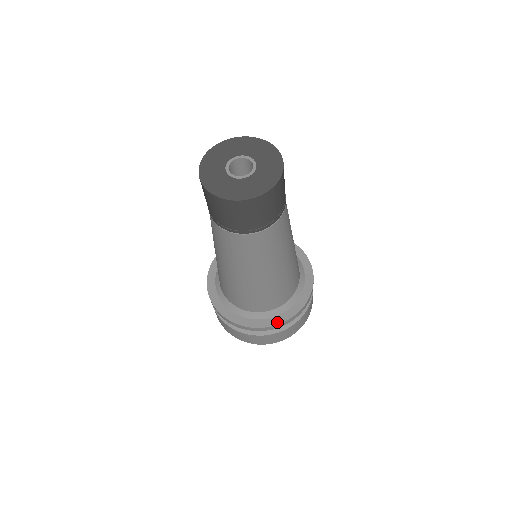
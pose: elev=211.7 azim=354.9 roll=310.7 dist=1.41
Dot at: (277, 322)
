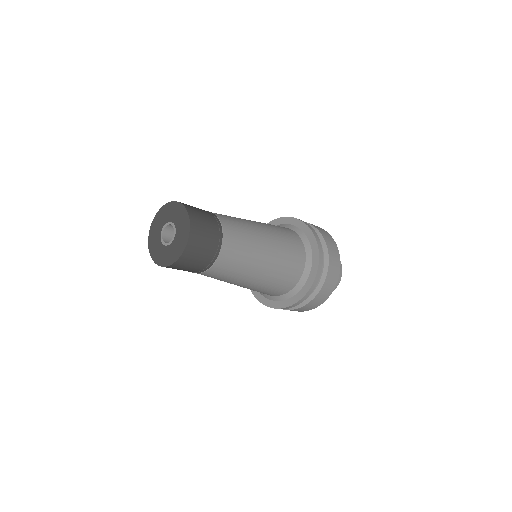
Dot at: (265, 303)
